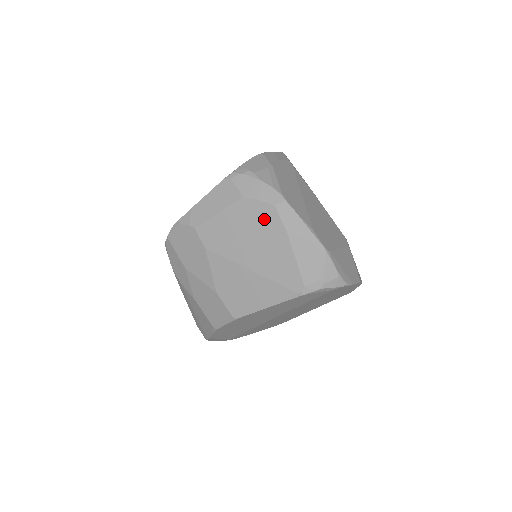
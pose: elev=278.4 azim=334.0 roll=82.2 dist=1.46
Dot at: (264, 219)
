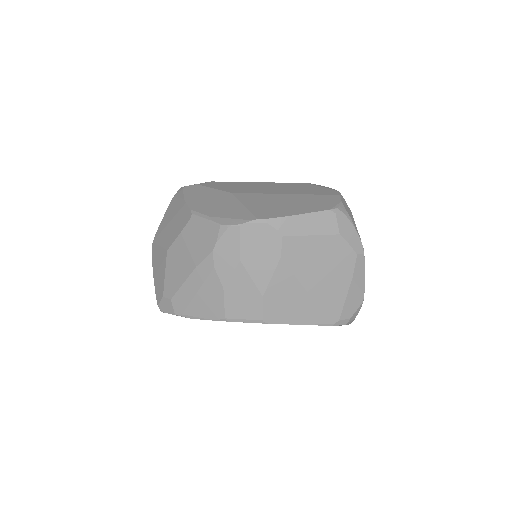
Dot at: (343, 260)
